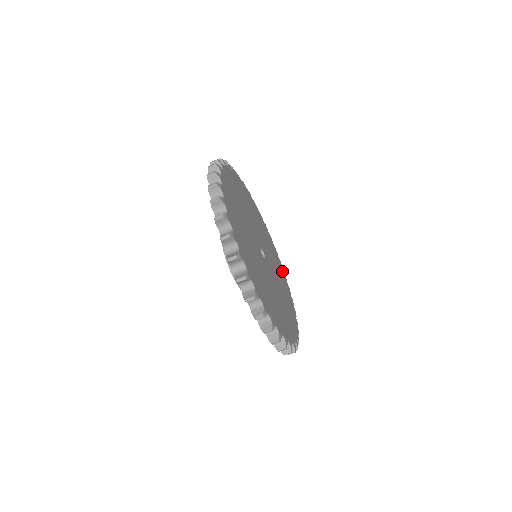
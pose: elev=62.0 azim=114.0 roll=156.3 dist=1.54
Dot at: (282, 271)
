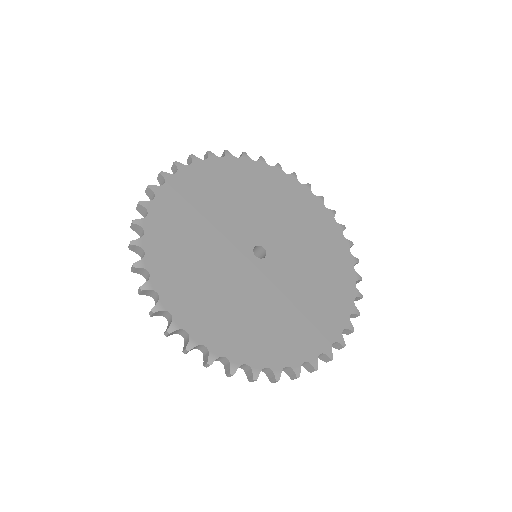
Dot at: (330, 226)
